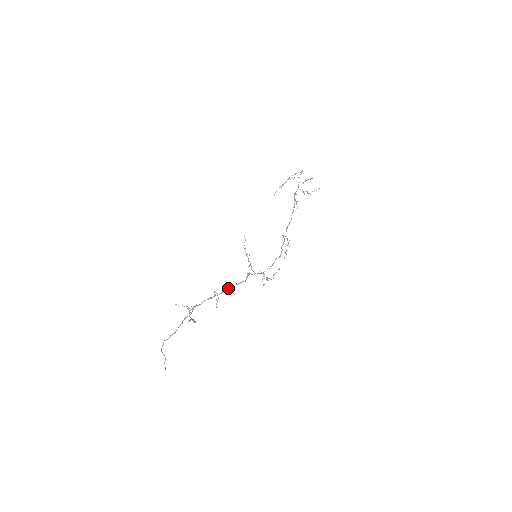
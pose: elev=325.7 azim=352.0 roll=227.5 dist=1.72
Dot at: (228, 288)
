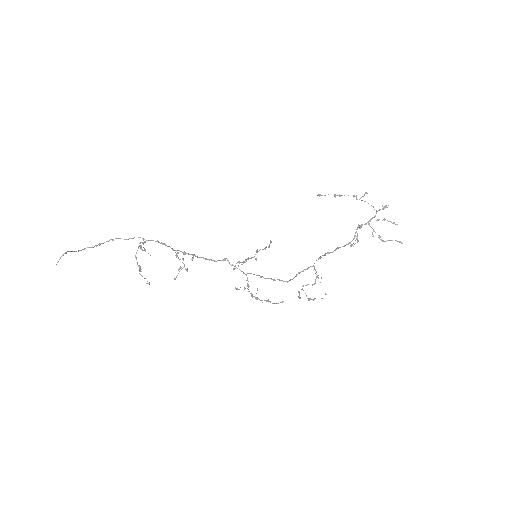
Dot at: (191, 254)
